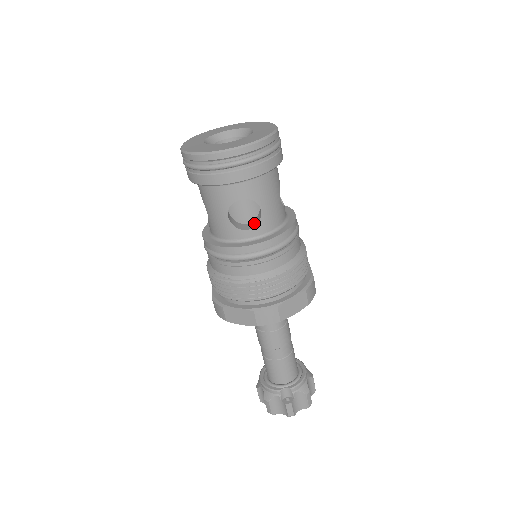
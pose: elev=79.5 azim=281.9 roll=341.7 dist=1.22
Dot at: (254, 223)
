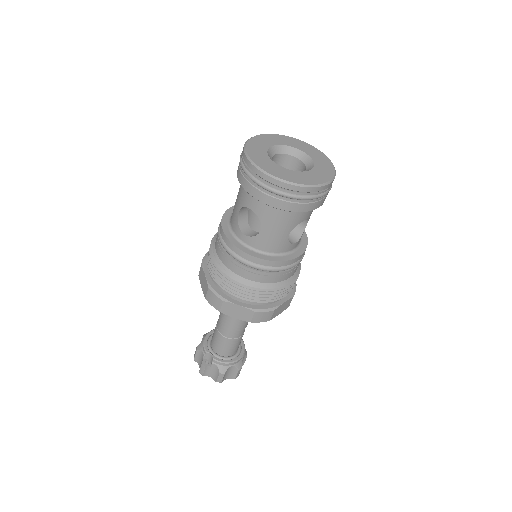
Dot at: (254, 234)
